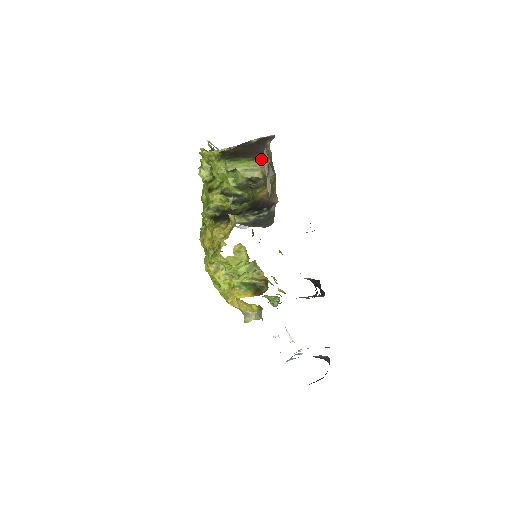
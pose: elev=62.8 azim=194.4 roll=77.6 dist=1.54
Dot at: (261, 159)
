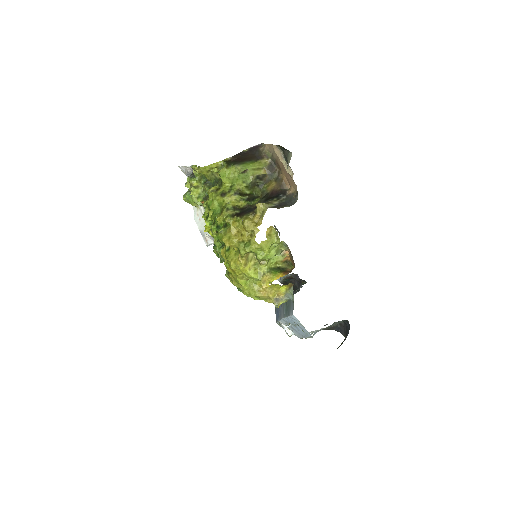
Dot at: (262, 160)
